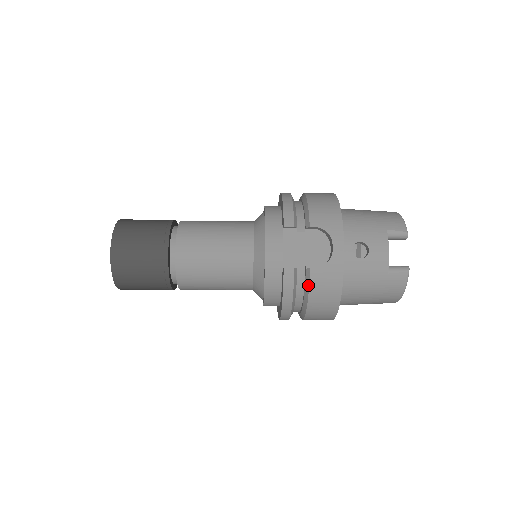
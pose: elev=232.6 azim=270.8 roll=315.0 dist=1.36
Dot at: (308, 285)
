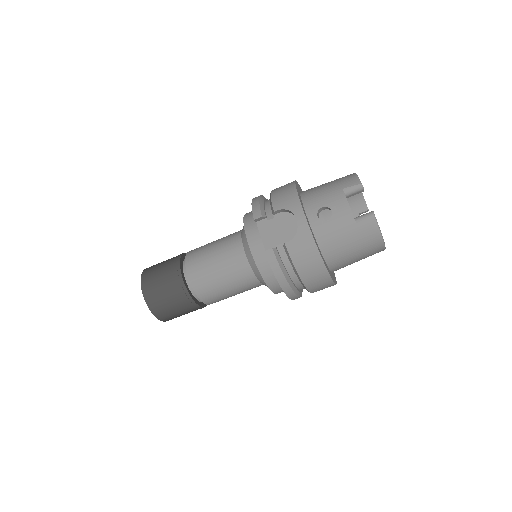
Dot at: (290, 258)
